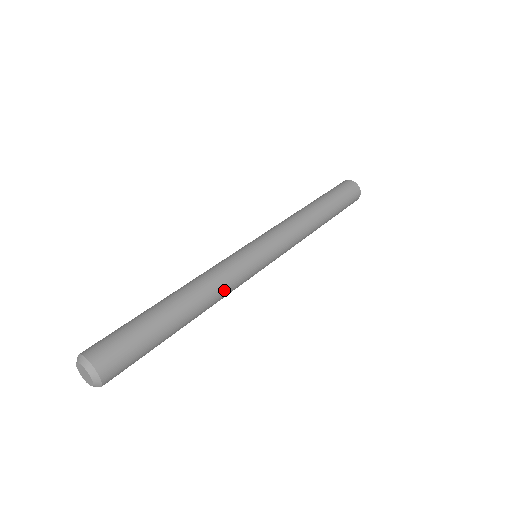
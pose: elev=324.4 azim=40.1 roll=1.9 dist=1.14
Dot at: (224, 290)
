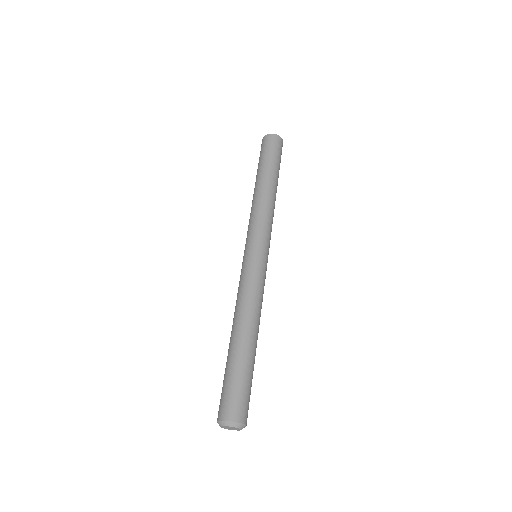
Dot at: (255, 299)
